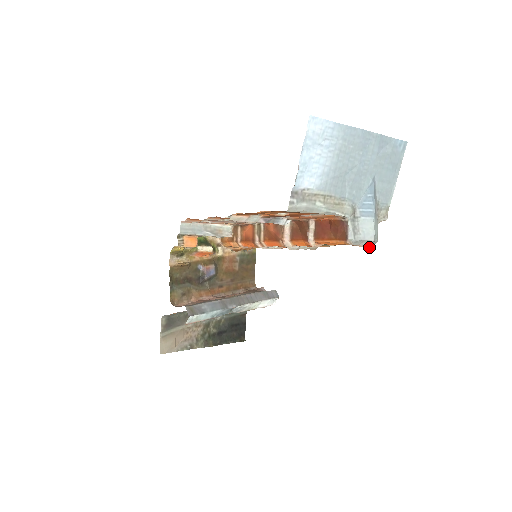
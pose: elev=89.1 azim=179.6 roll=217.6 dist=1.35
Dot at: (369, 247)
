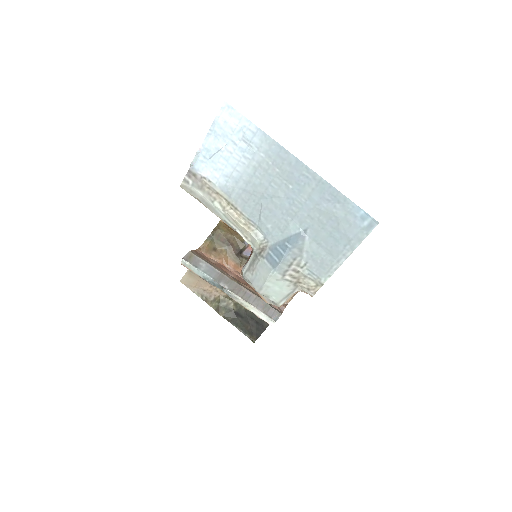
Dot at: (267, 302)
